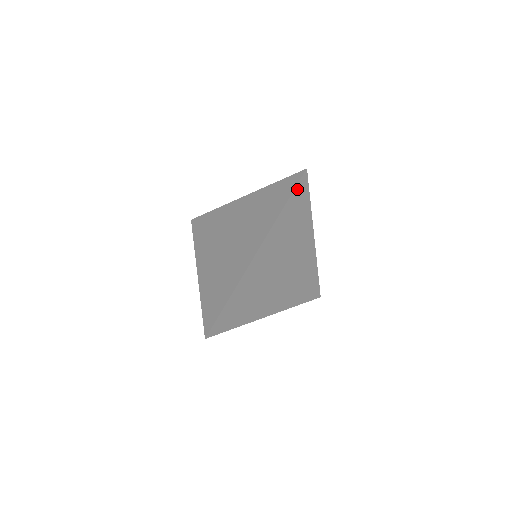
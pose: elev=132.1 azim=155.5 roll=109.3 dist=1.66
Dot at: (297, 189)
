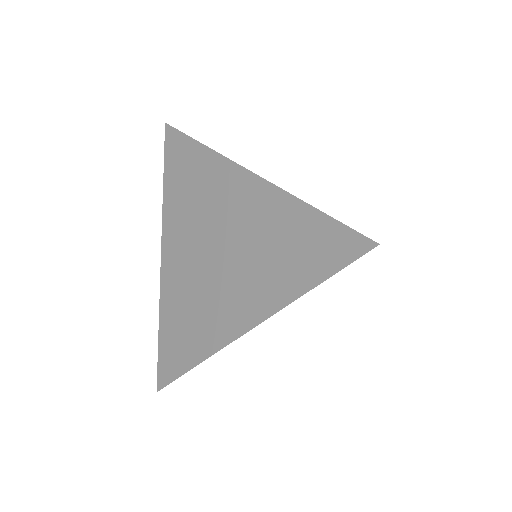
Dot at: occluded
